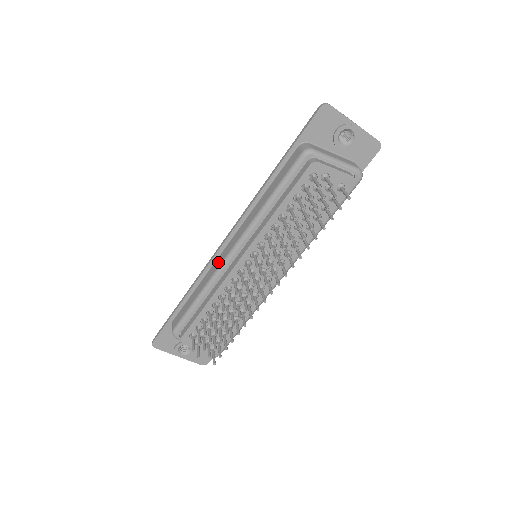
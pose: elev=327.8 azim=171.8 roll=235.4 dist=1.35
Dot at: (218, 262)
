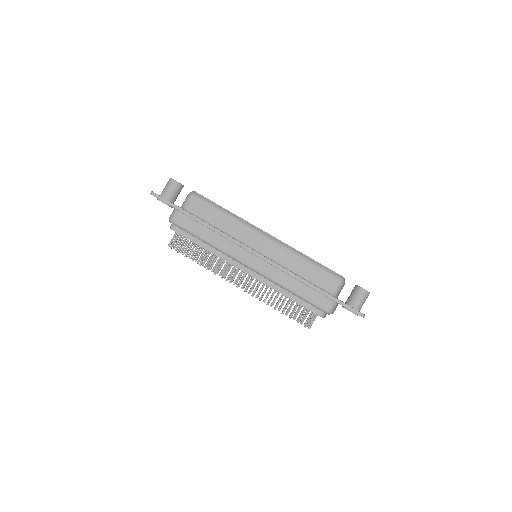
Dot at: (237, 252)
